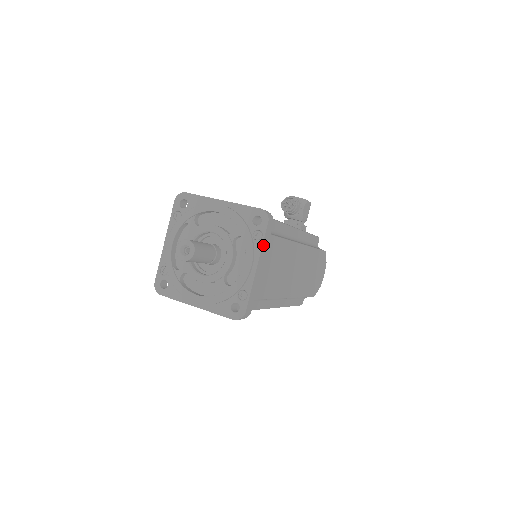
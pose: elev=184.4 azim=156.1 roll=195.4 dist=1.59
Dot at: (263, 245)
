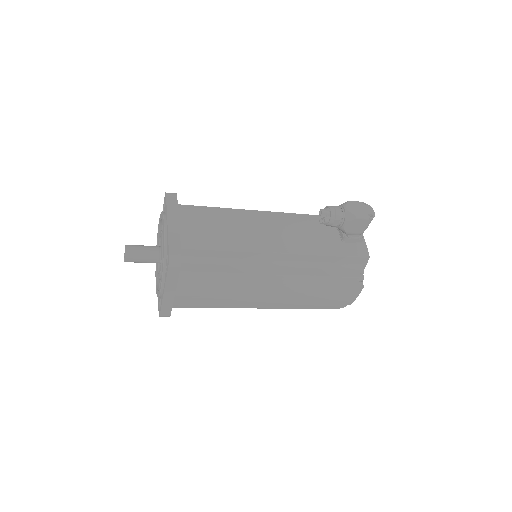
Dot at: (168, 281)
